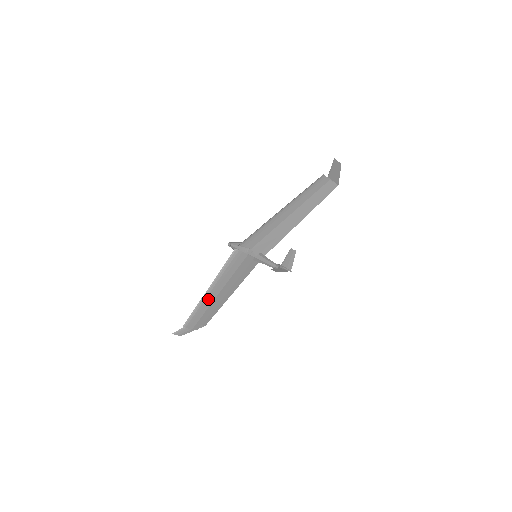
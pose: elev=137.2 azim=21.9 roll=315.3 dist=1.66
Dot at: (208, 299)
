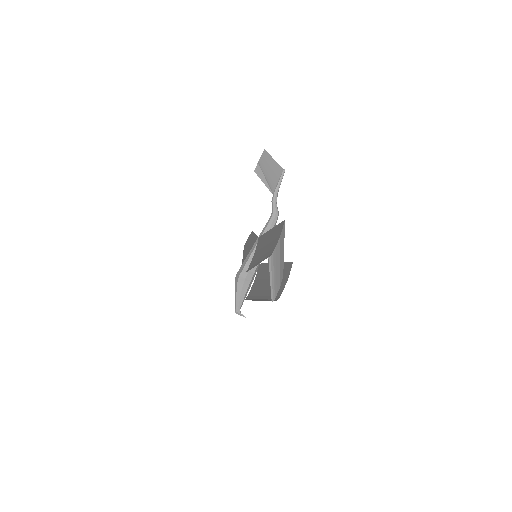
Dot at: occluded
